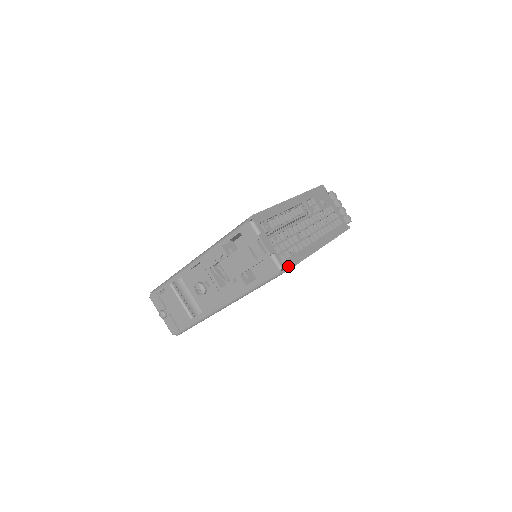
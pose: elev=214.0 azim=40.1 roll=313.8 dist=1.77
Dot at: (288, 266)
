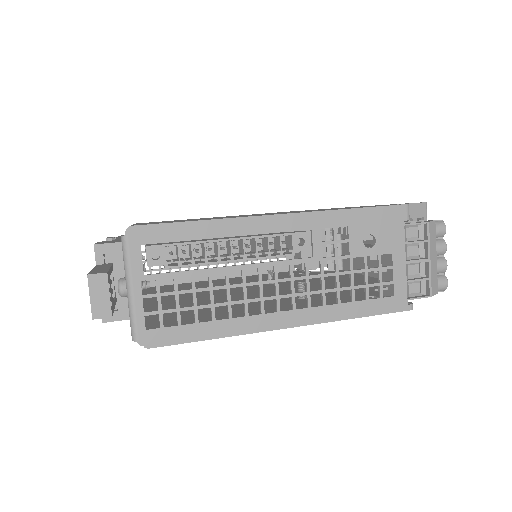
Dot at: (155, 341)
